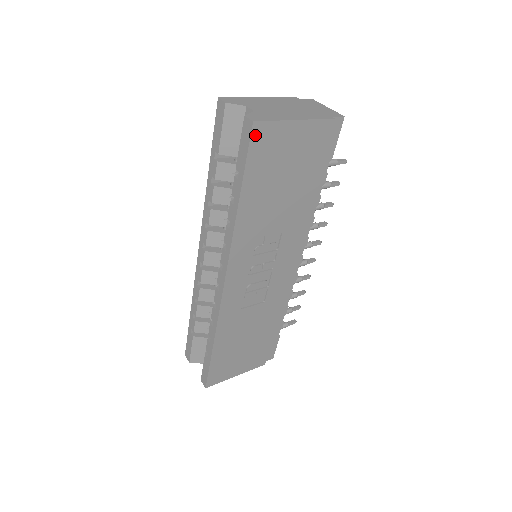
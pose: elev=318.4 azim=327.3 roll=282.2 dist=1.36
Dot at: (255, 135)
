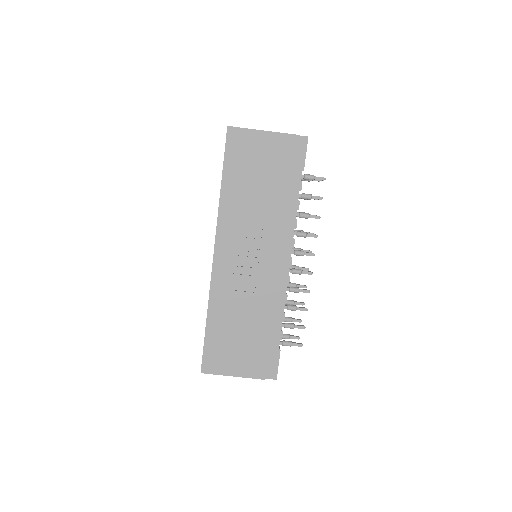
Dot at: (230, 136)
